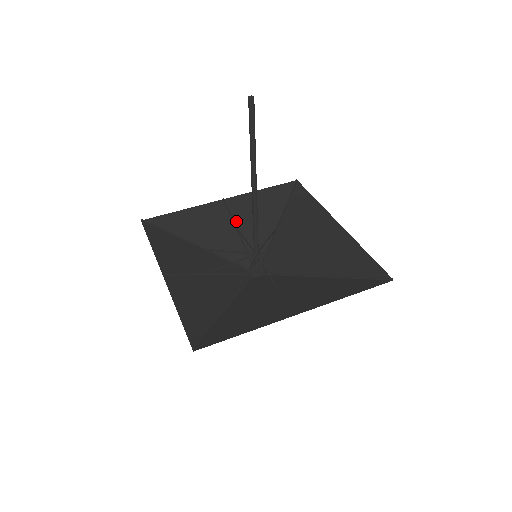
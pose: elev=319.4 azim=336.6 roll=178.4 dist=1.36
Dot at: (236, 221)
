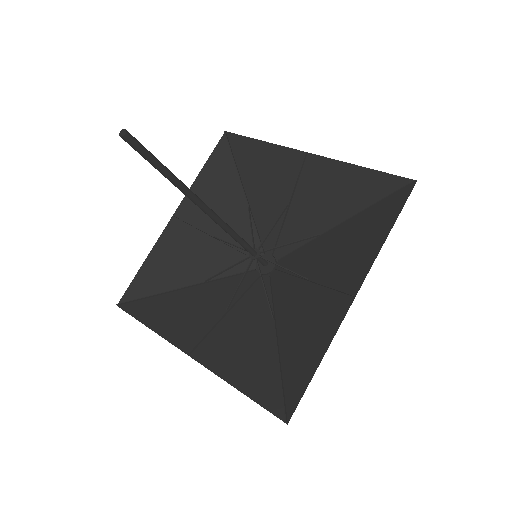
Dot at: (204, 228)
